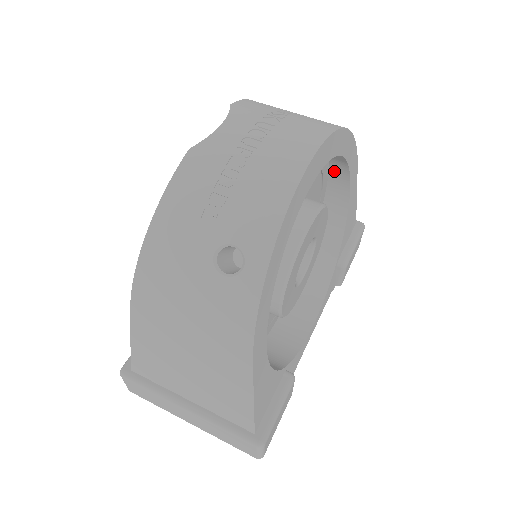
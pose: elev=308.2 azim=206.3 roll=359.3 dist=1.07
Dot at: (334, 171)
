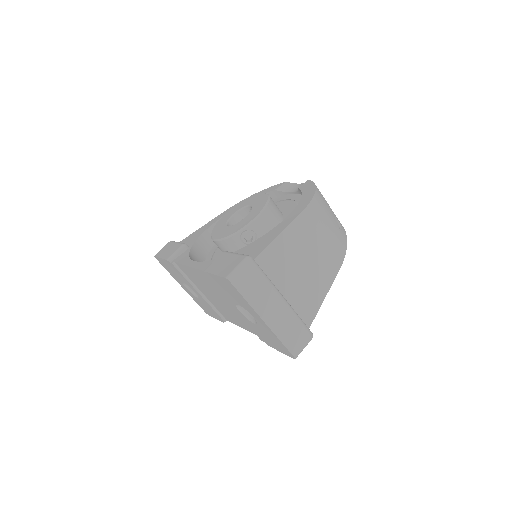
Dot at: occluded
